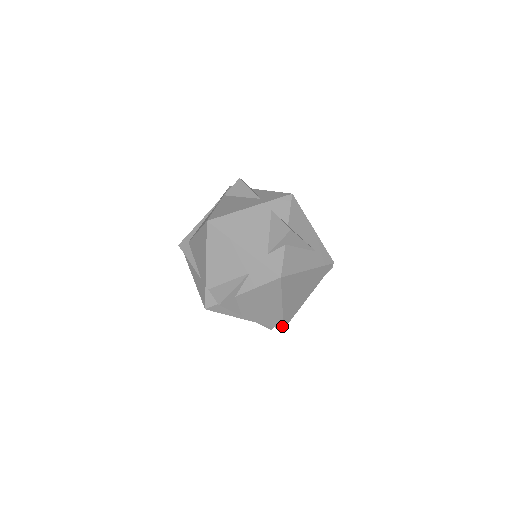
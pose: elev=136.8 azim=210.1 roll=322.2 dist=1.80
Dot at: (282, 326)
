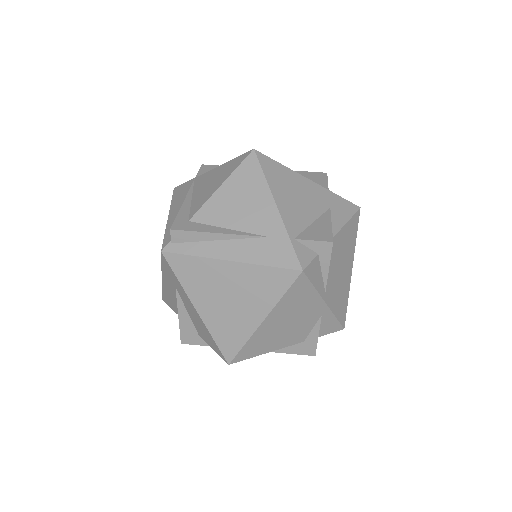
Dot at: (344, 320)
